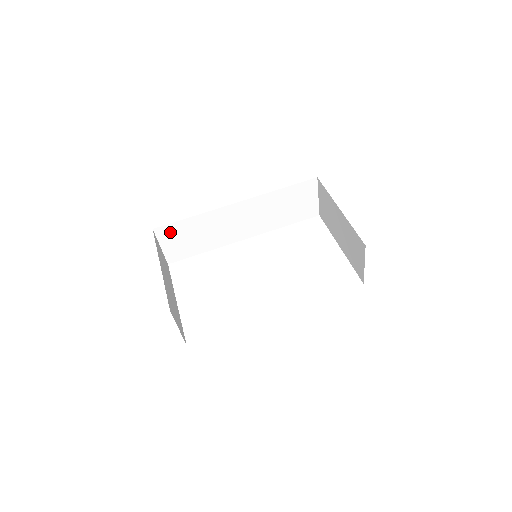
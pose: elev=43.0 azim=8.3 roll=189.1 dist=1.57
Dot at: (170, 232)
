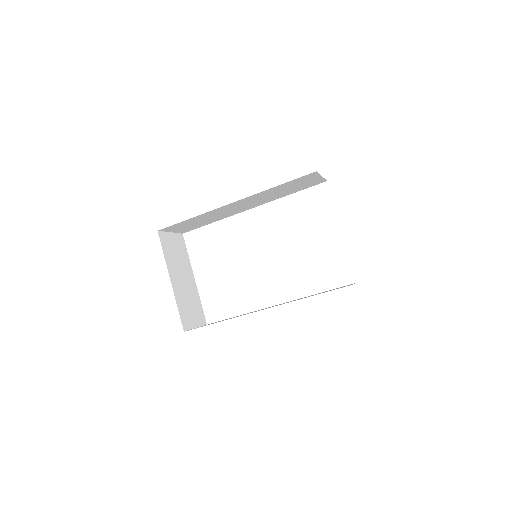
Dot at: (175, 227)
